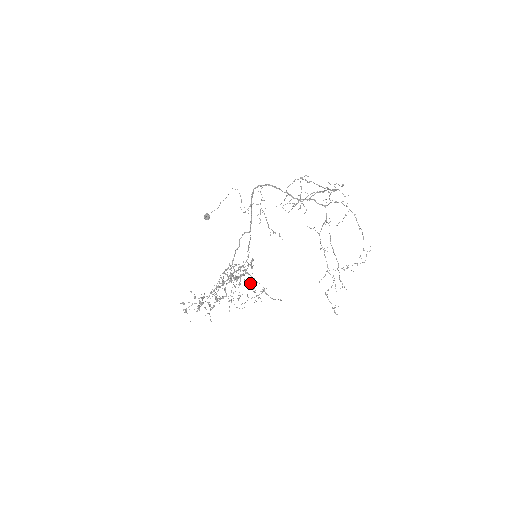
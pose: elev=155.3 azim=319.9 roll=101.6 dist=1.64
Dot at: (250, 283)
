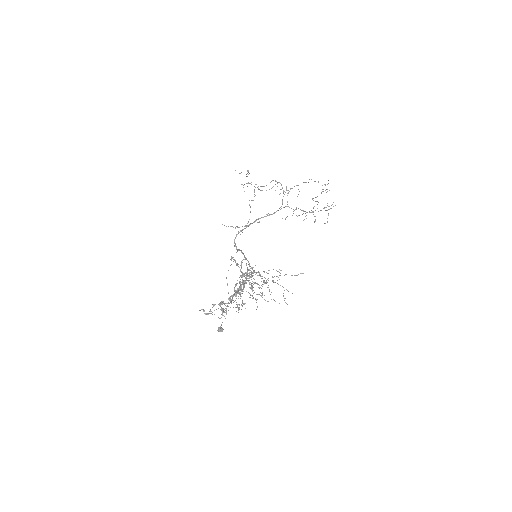
Dot at: (266, 281)
